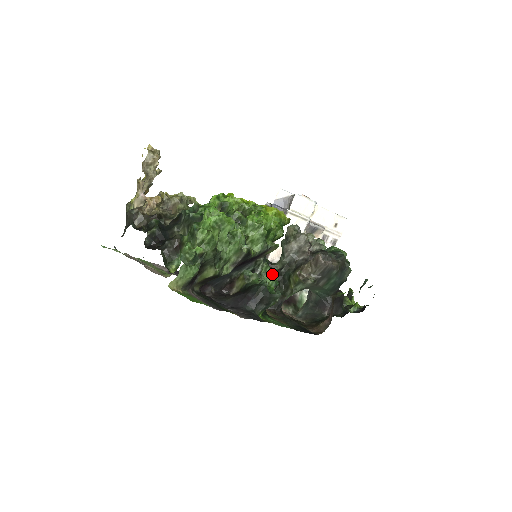
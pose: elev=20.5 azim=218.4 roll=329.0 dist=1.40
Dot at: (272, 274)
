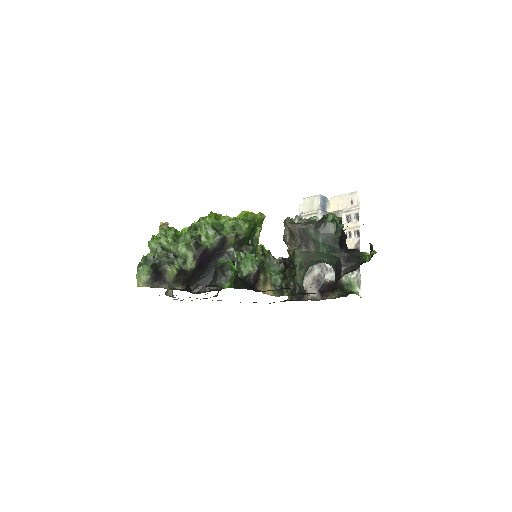
Dot at: (249, 258)
